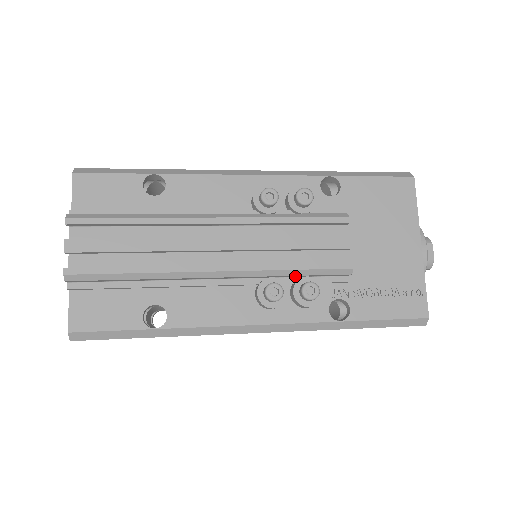
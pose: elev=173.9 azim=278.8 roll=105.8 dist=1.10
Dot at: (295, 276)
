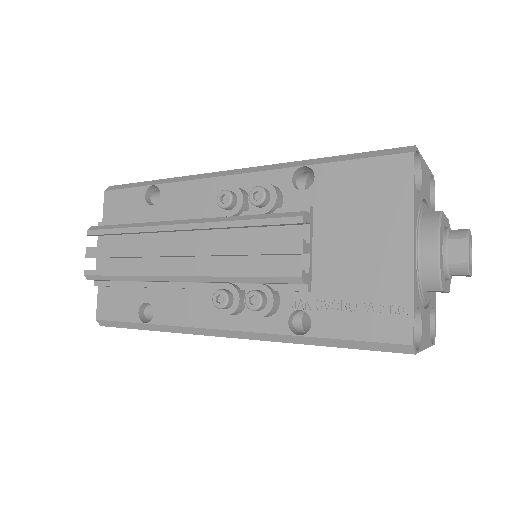
Dot at: (250, 283)
